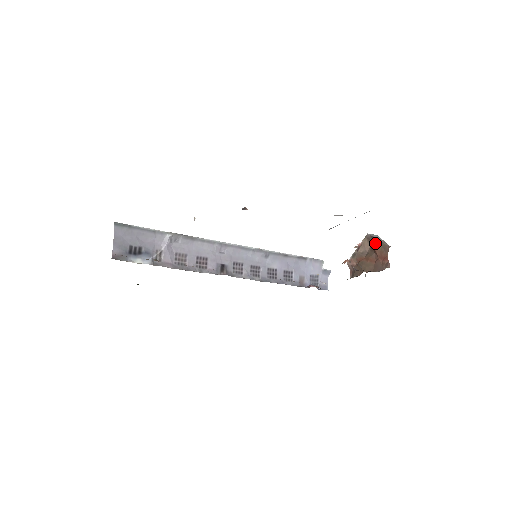
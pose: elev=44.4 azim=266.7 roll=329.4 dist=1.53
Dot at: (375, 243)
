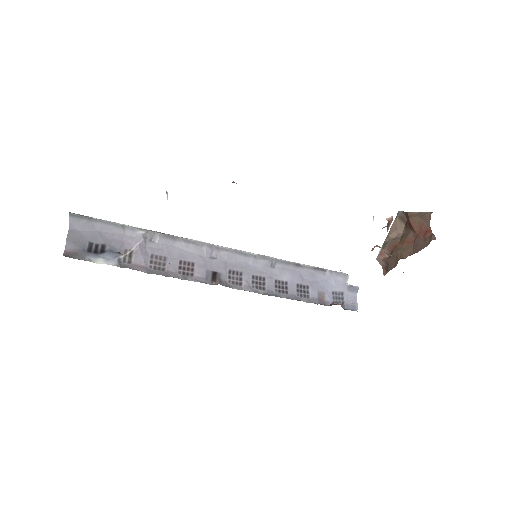
Dot at: (410, 217)
